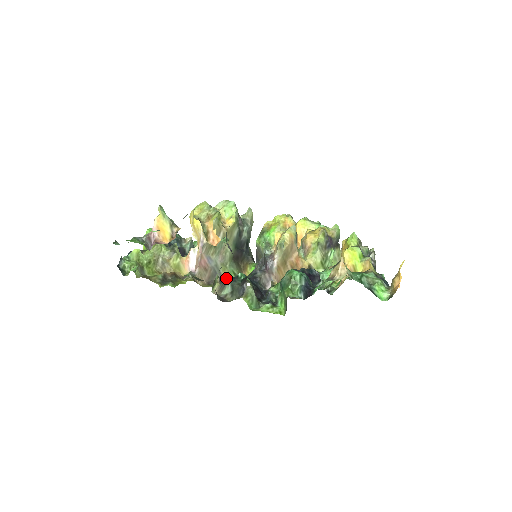
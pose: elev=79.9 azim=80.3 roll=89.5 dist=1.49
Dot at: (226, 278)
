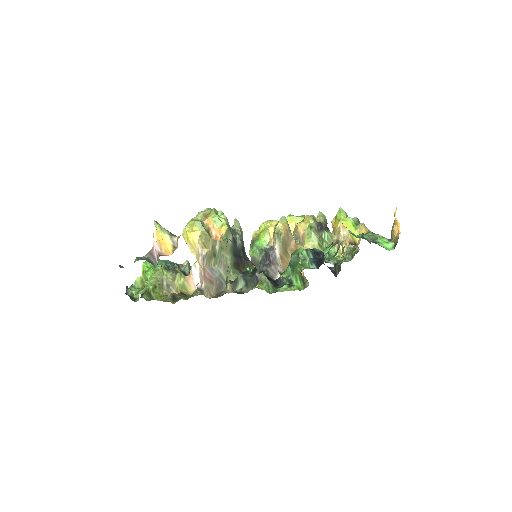
Dot at: occluded
